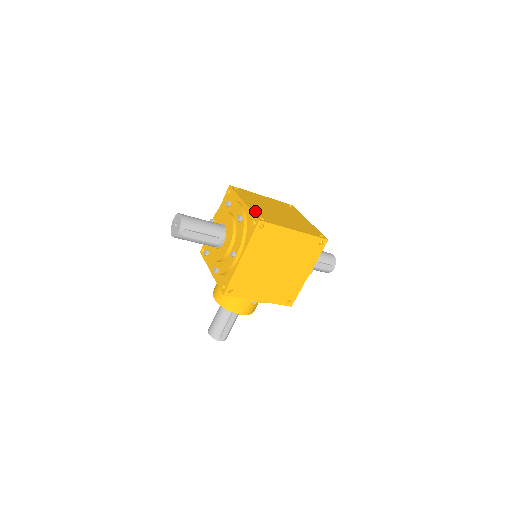
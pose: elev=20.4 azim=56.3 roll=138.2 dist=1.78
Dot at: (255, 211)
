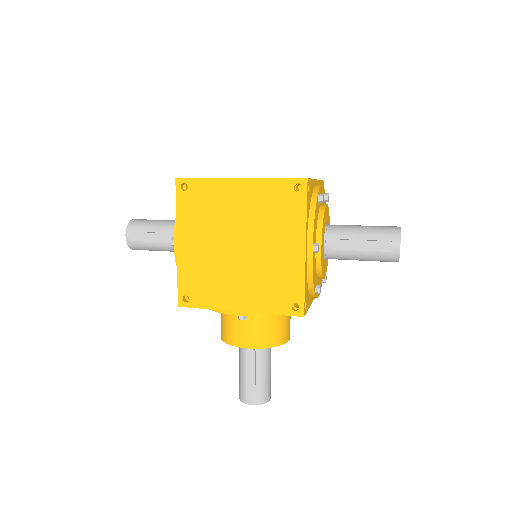
Dot at: occluded
